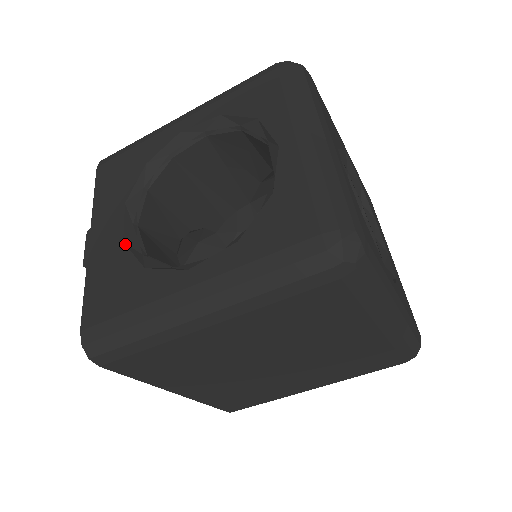
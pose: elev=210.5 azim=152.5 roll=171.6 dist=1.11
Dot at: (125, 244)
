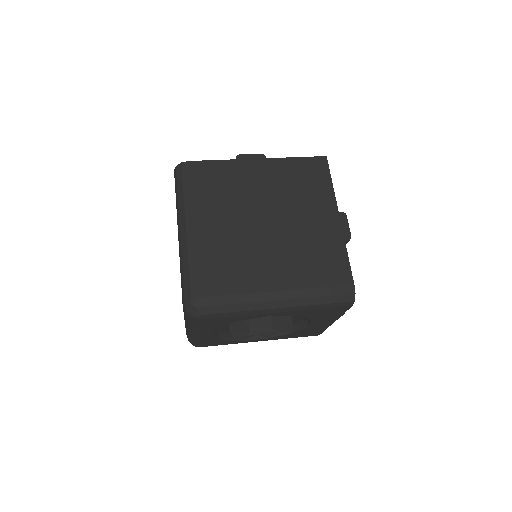
Dot at: occluded
